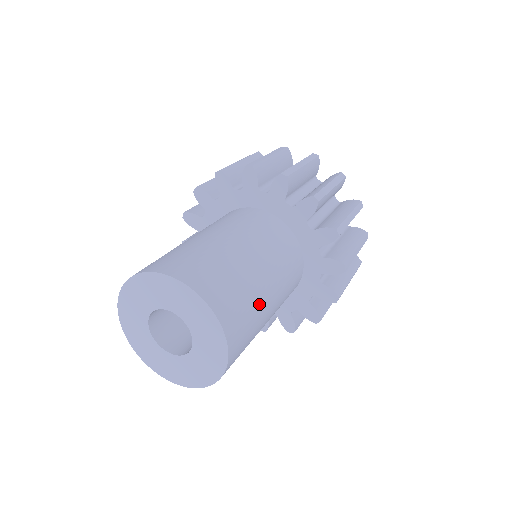
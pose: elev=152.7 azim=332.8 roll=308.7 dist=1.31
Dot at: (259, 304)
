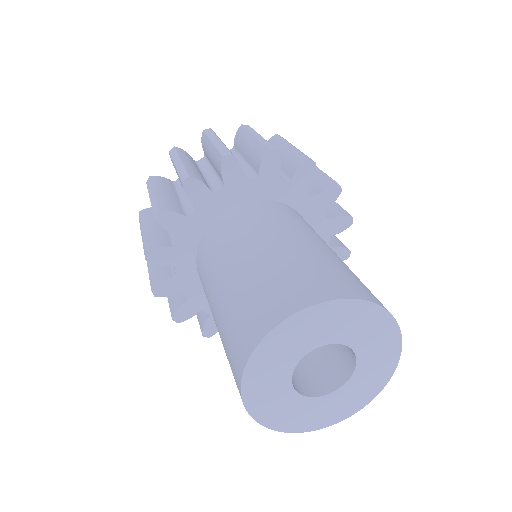
Dot at: (327, 256)
